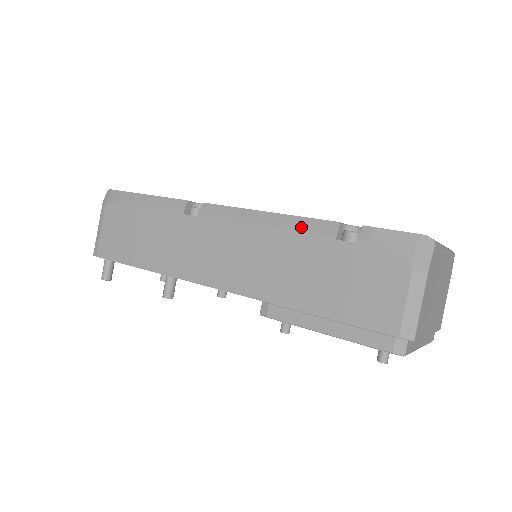
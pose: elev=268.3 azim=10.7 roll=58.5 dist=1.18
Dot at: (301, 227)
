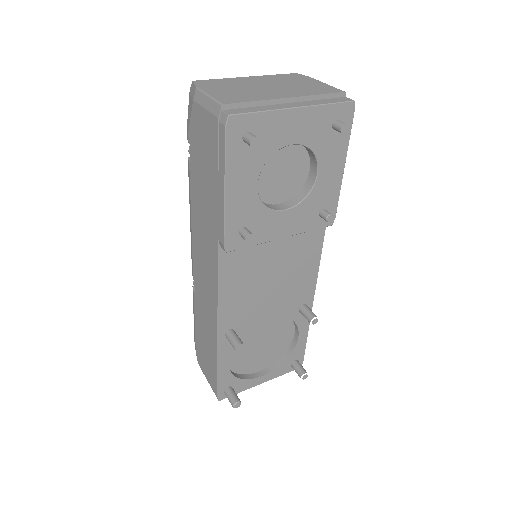
Dot at: (190, 192)
